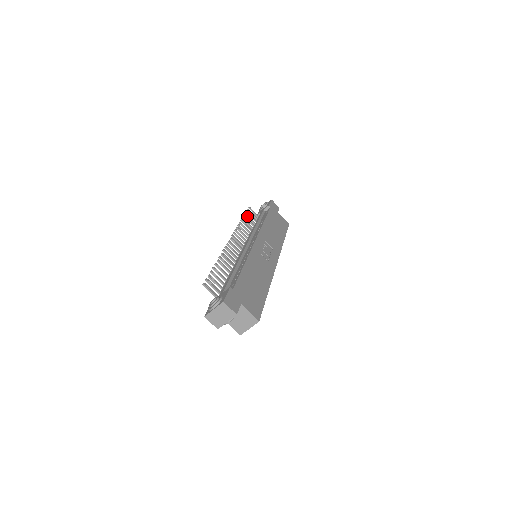
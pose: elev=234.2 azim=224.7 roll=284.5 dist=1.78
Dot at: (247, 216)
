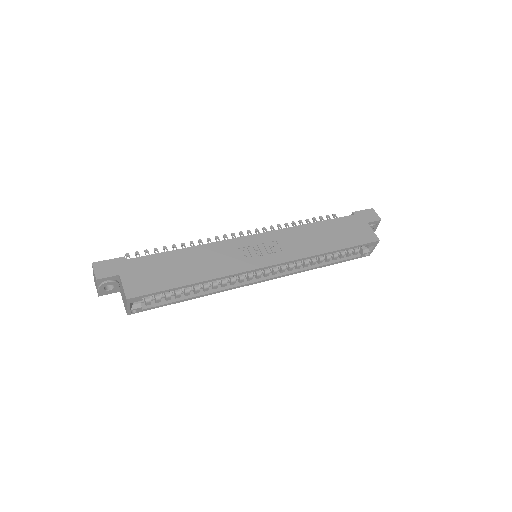
Dot at: (314, 221)
